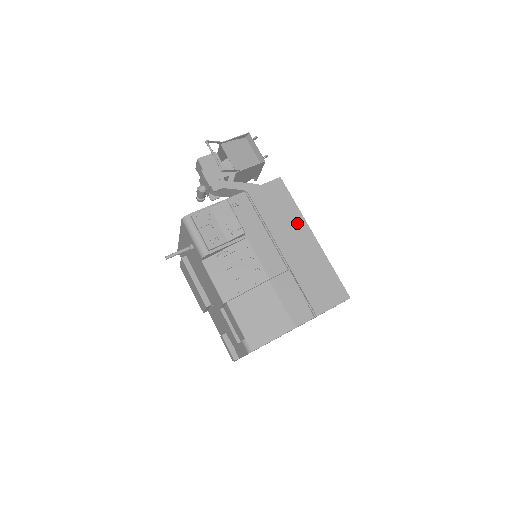
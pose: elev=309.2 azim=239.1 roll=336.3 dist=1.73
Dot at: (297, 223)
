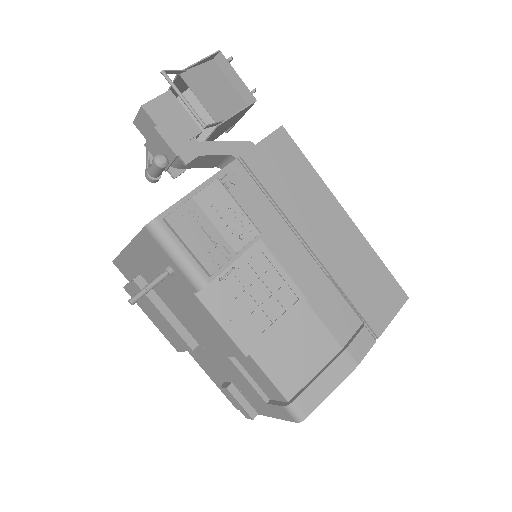
Dot at: (322, 199)
